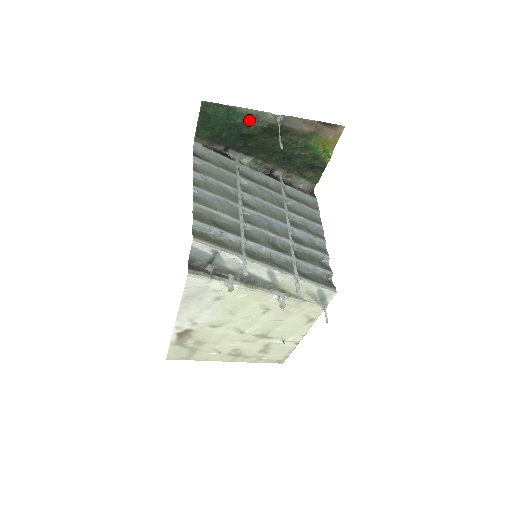
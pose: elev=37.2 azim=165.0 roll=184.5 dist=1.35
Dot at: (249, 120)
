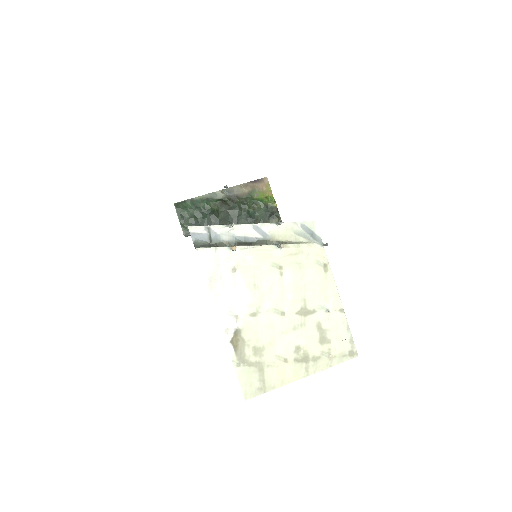
Dot at: (208, 202)
